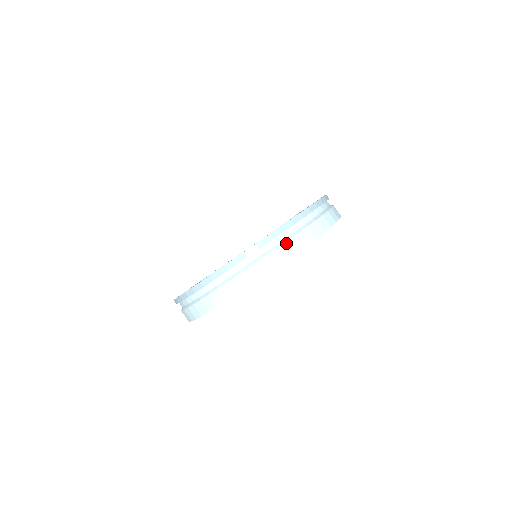
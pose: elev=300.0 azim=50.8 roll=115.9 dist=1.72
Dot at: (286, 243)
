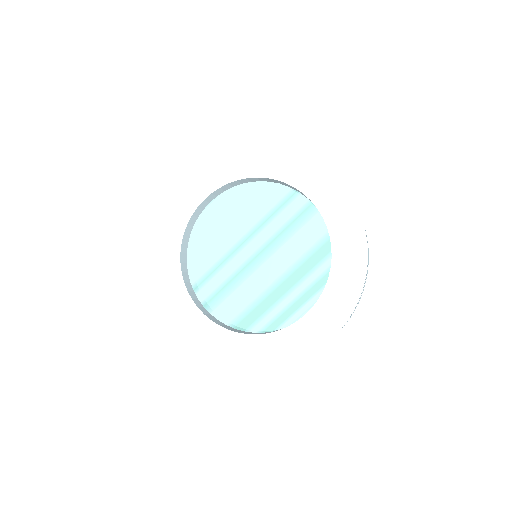
Dot at: occluded
